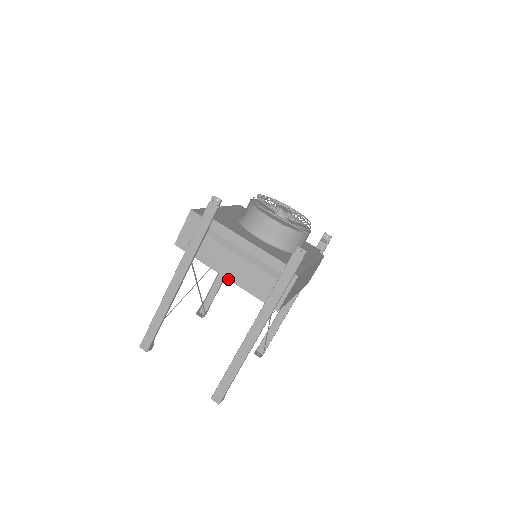
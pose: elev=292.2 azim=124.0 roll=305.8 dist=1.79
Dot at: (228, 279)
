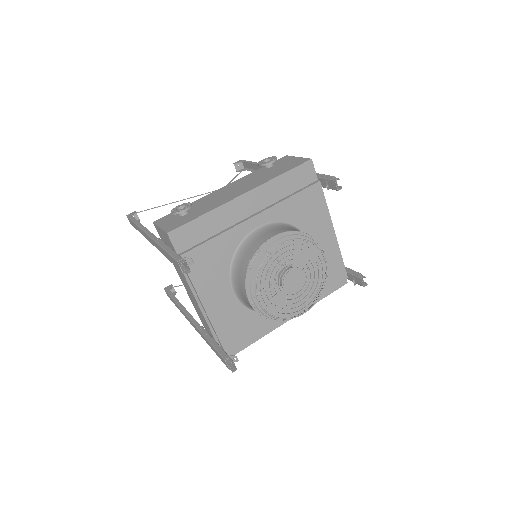
Dot at: occluded
